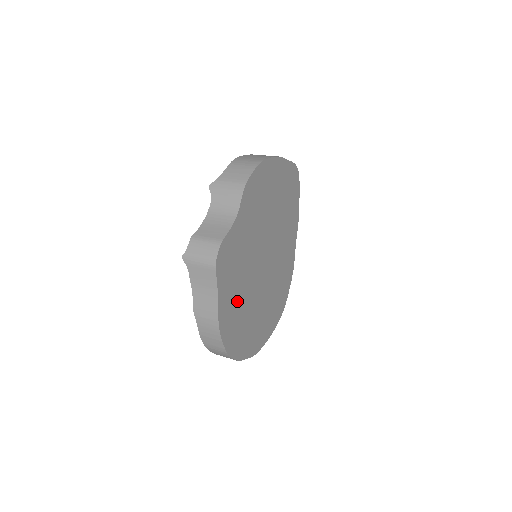
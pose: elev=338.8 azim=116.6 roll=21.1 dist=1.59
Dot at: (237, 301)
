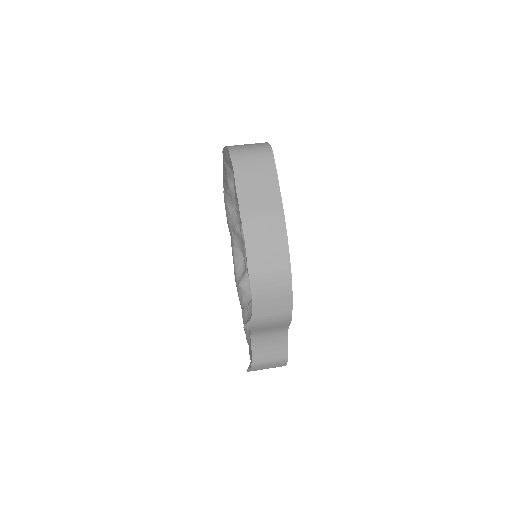
Dot at: occluded
